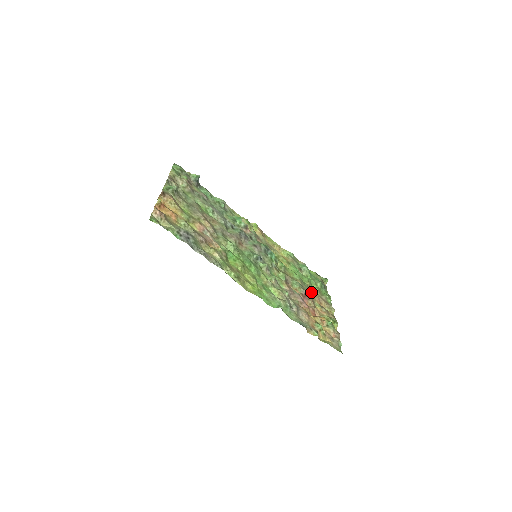
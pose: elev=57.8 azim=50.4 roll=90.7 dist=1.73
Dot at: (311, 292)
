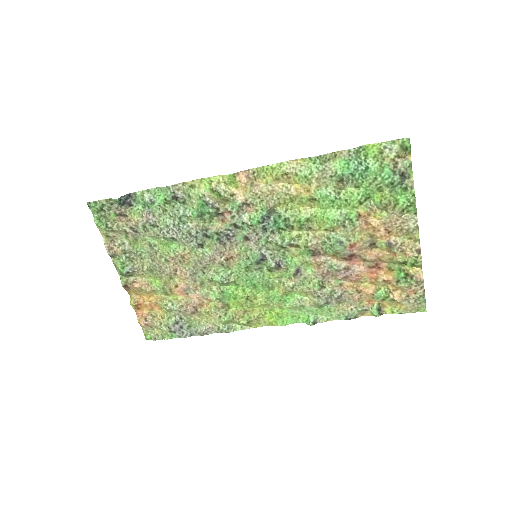
Dot at: (366, 228)
